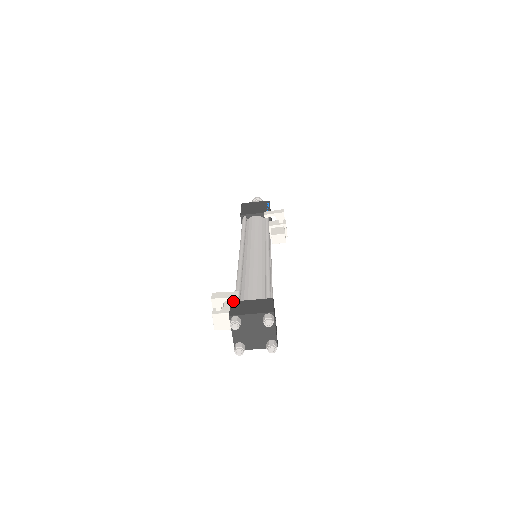
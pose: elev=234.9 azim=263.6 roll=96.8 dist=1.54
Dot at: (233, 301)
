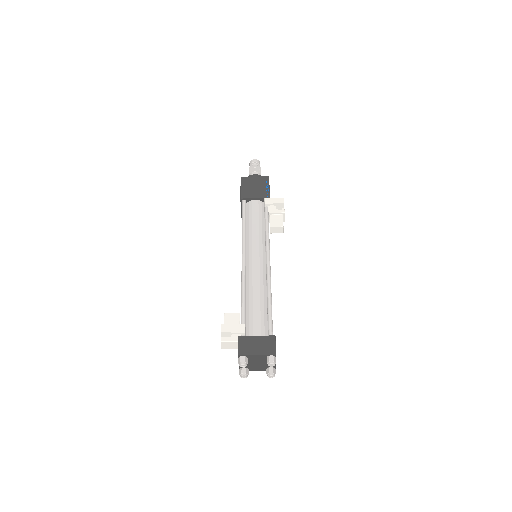
Dot at: (240, 336)
